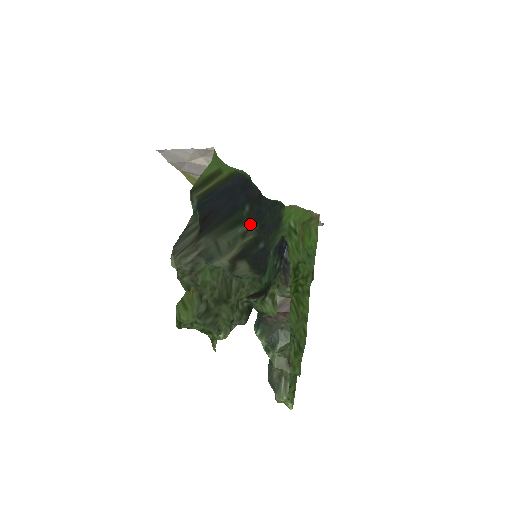
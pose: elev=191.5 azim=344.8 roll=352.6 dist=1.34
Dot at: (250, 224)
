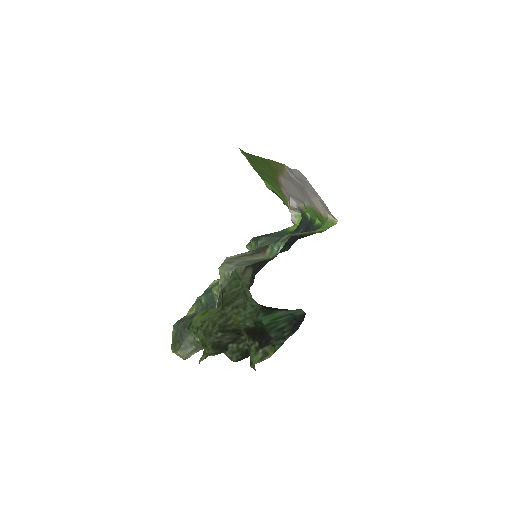
Dot at: occluded
